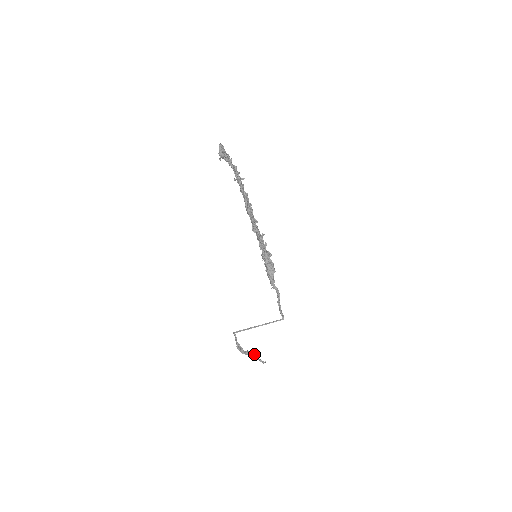
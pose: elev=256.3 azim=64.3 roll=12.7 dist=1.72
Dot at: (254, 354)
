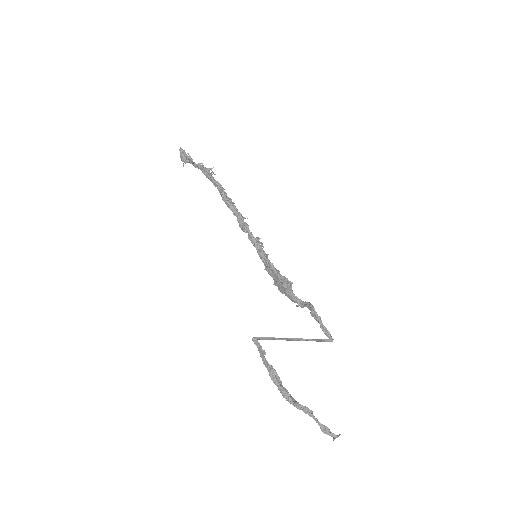
Dot at: (308, 408)
